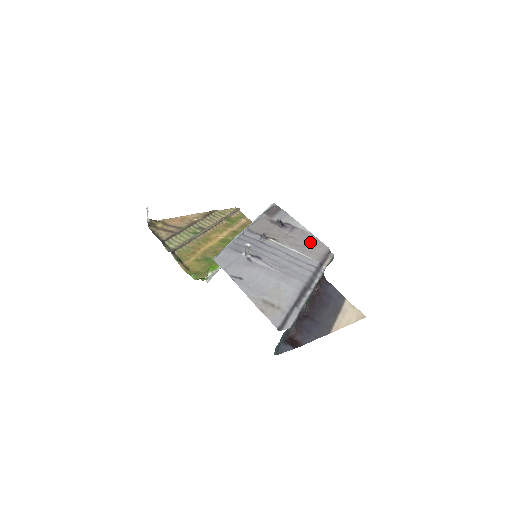
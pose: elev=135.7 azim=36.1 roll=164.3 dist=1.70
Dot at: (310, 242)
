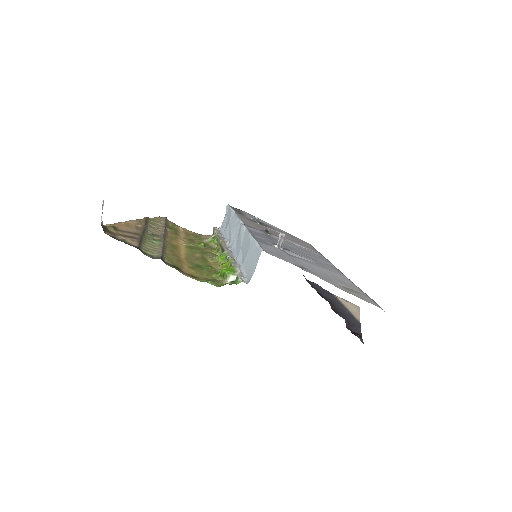
Dot at: (296, 239)
